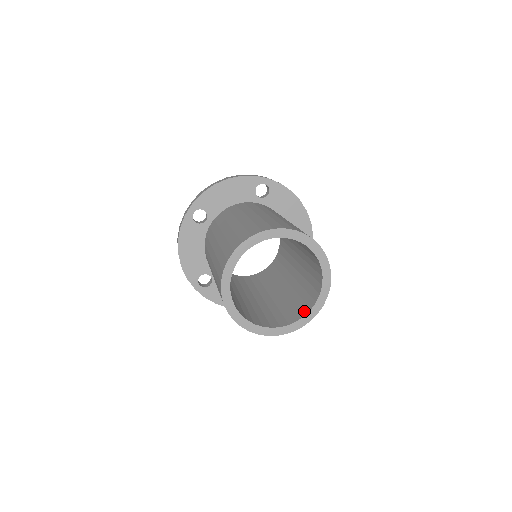
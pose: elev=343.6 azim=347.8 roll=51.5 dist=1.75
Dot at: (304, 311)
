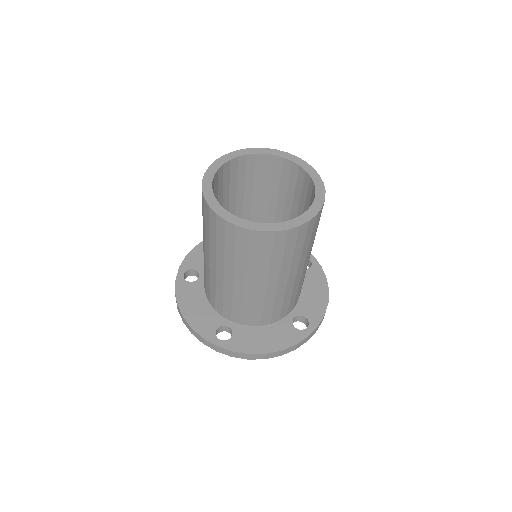
Dot at: occluded
